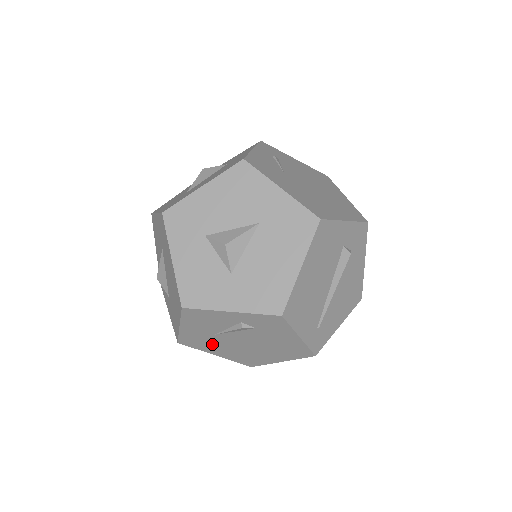
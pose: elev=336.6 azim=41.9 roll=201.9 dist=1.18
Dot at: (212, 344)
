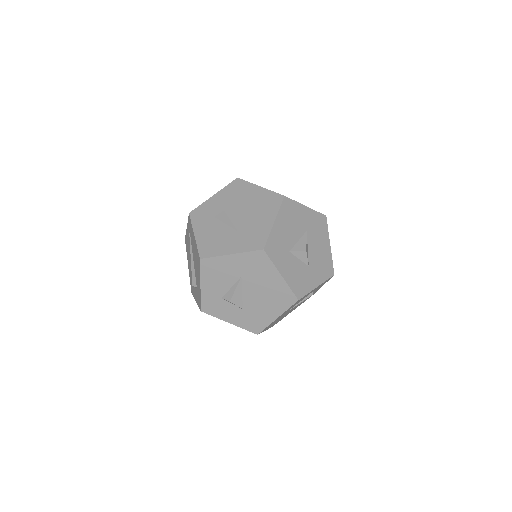
Dot at: occluded
